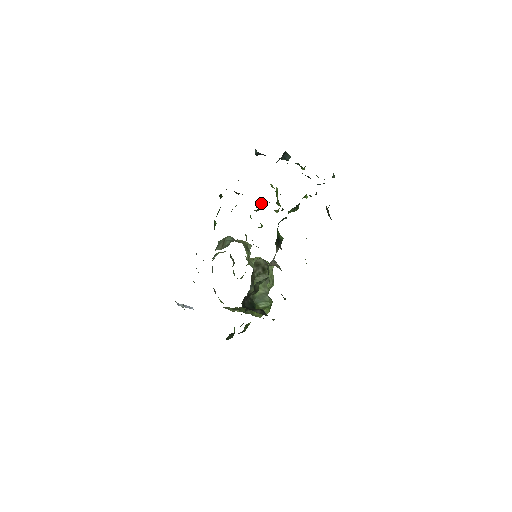
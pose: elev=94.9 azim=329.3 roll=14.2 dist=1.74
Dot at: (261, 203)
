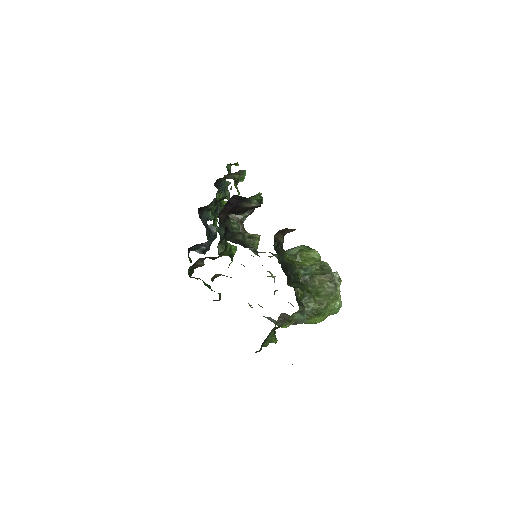
Dot at: occluded
